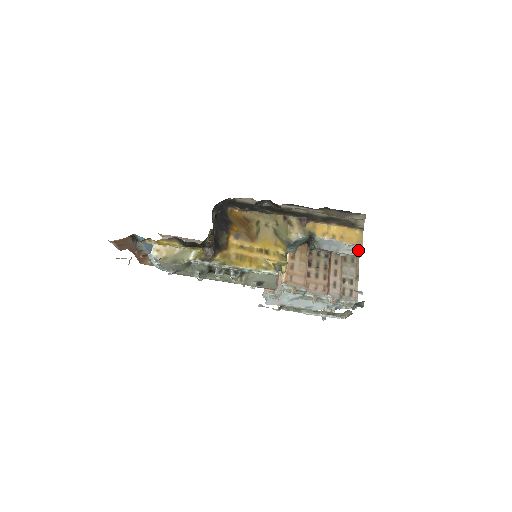
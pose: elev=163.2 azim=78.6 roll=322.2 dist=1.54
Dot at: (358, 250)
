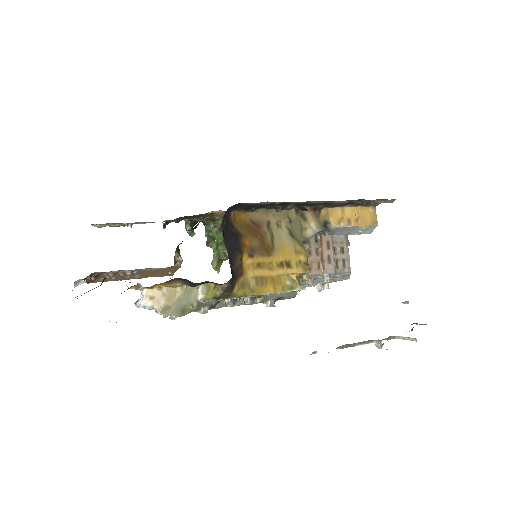
Dot at: (370, 230)
